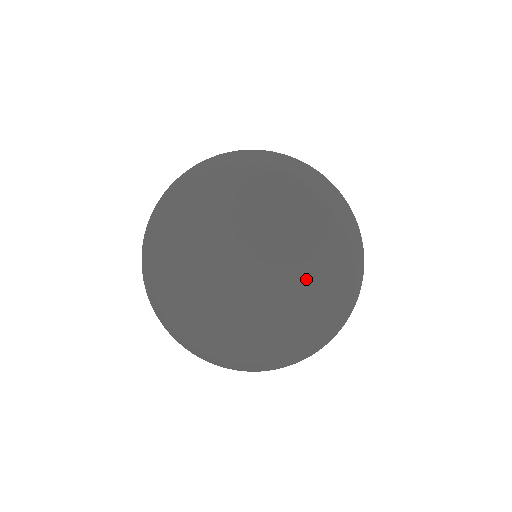
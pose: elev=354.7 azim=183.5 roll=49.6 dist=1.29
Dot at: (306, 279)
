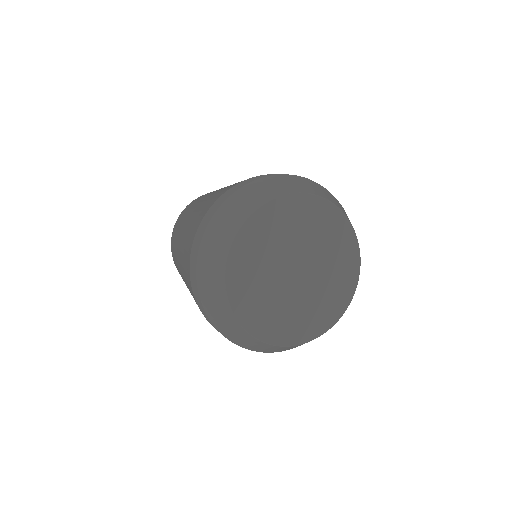
Dot at: (334, 280)
